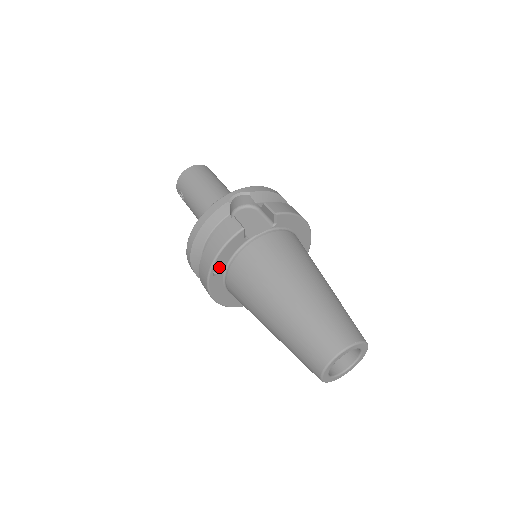
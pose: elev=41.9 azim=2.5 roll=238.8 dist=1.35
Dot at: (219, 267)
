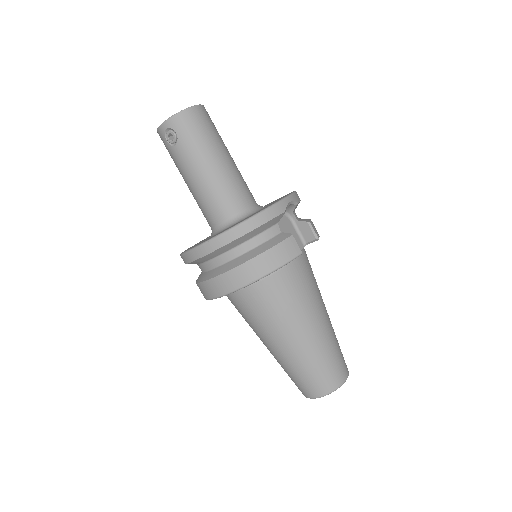
Dot at: occluded
